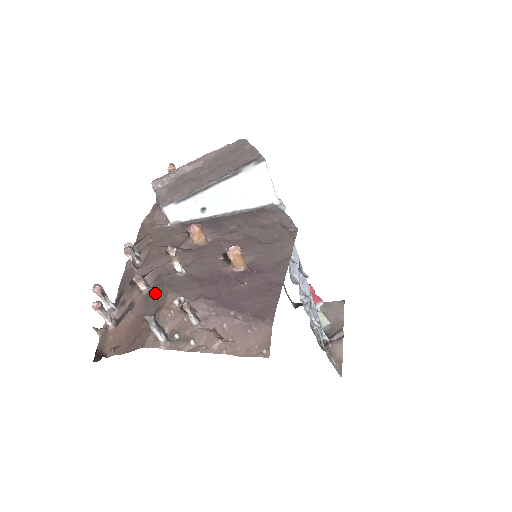
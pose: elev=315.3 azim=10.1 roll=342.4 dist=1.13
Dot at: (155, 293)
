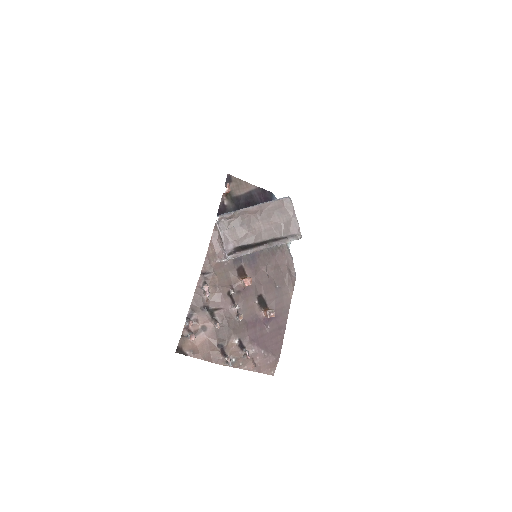
Dot at: (224, 331)
